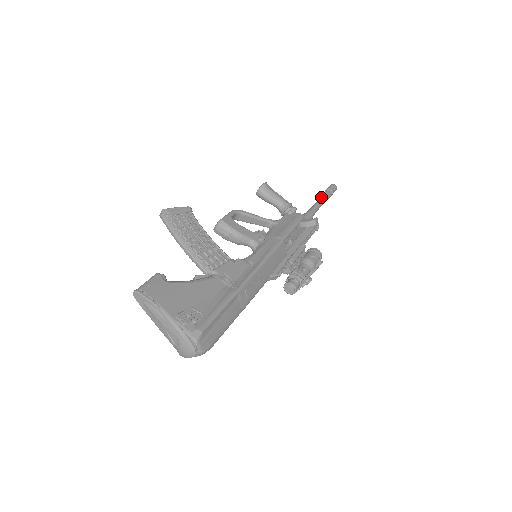
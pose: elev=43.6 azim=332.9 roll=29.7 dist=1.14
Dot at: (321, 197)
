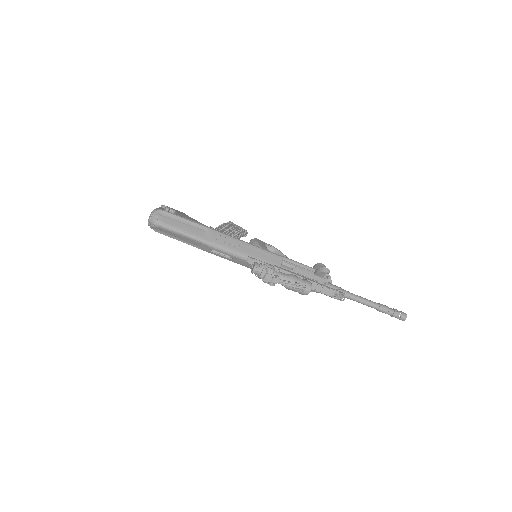
Dot at: (375, 302)
